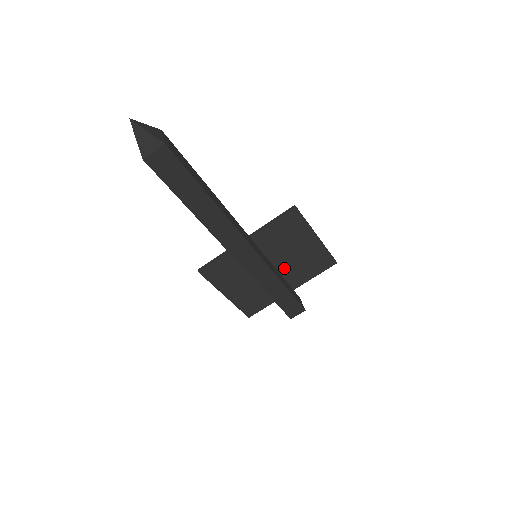
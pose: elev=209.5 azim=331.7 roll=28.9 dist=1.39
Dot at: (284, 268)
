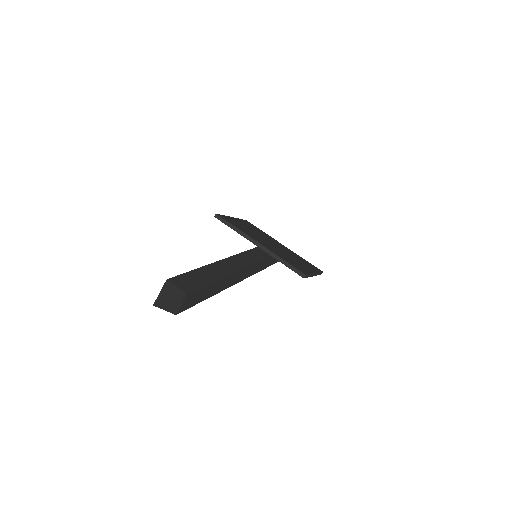
Dot at: occluded
